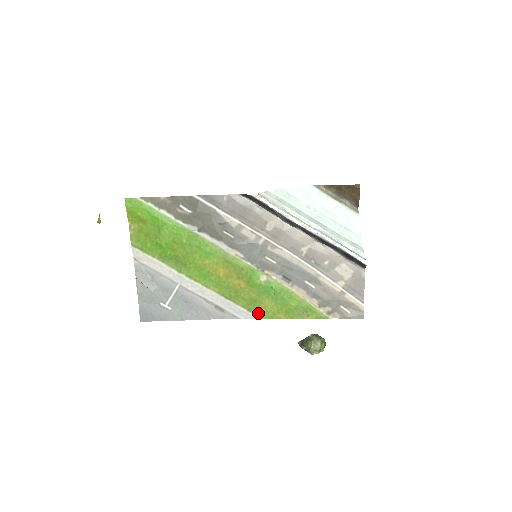
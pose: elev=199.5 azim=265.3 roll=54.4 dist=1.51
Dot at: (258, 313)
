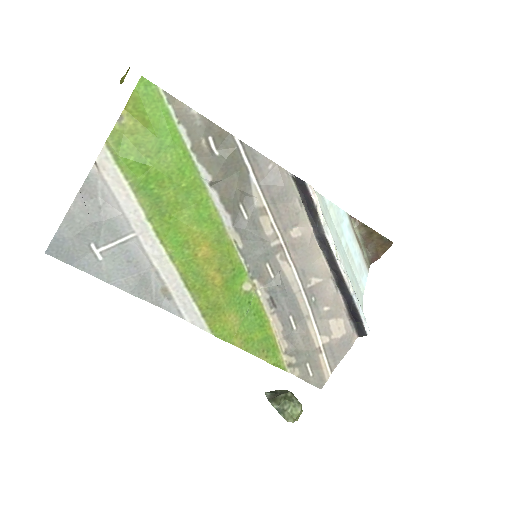
Dot at: (212, 324)
